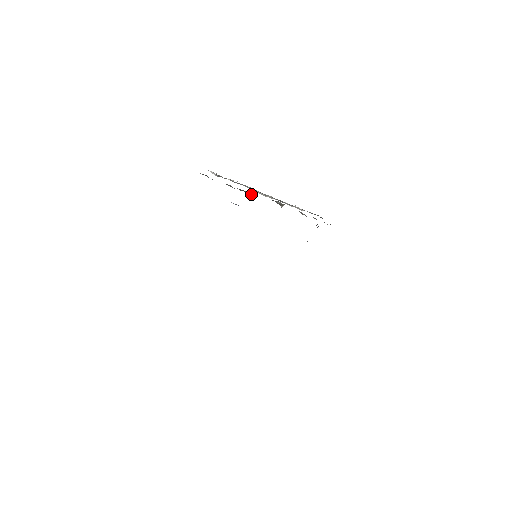
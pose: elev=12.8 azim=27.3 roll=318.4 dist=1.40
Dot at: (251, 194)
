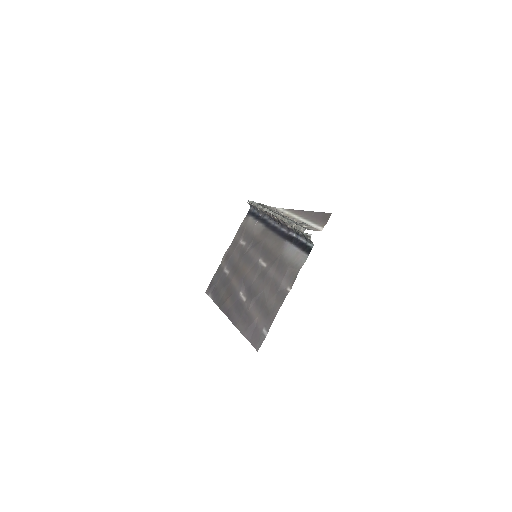
Dot at: occluded
